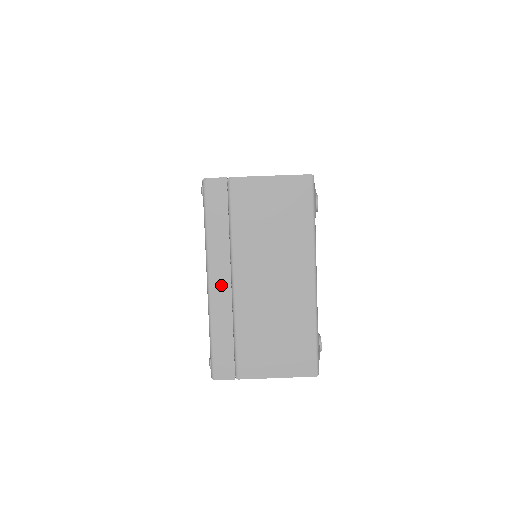
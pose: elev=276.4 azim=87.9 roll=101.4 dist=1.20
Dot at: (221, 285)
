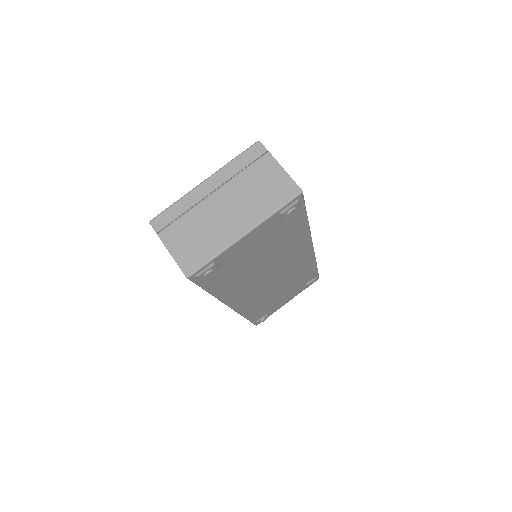
Dot at: (206, 188)
